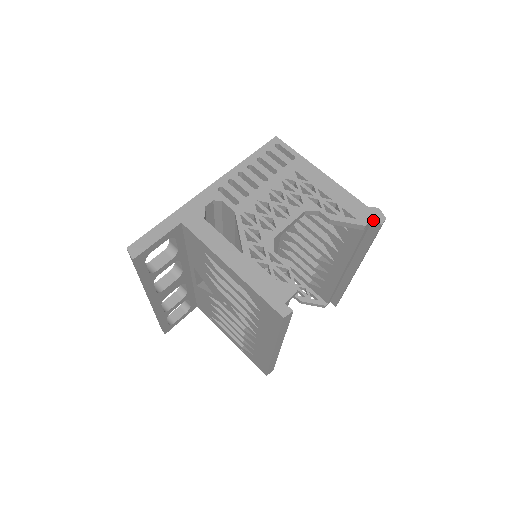
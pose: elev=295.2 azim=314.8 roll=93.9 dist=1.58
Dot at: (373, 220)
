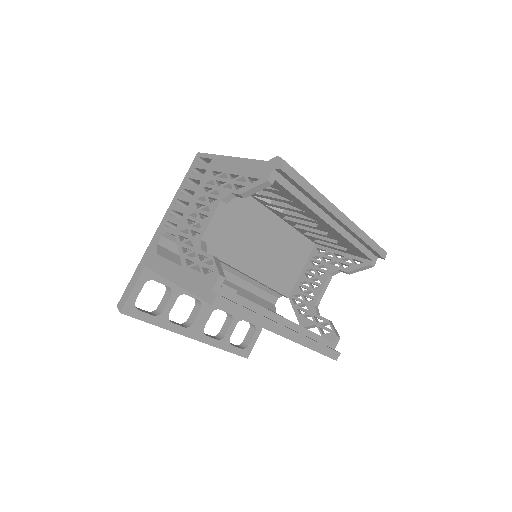
Dot at: (276, 170)
